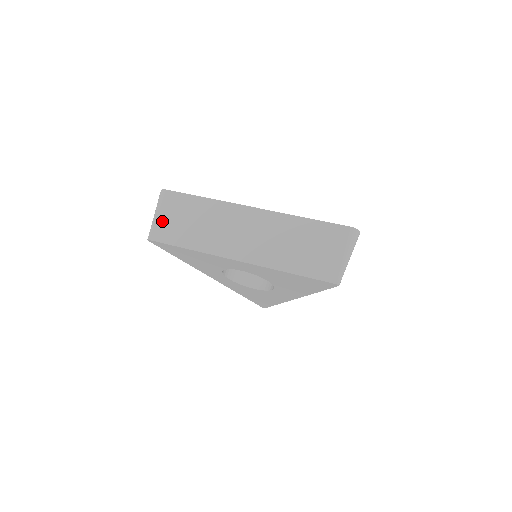
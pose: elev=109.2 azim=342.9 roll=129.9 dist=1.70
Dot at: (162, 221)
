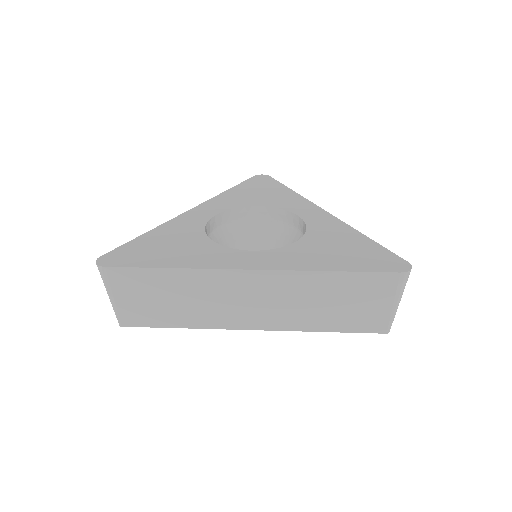
Dot at: (126, 305)
